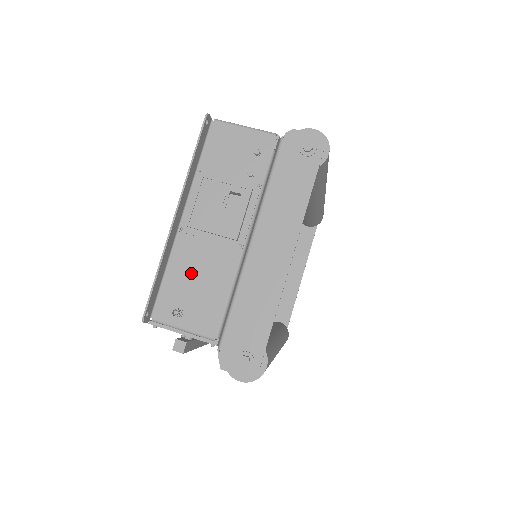
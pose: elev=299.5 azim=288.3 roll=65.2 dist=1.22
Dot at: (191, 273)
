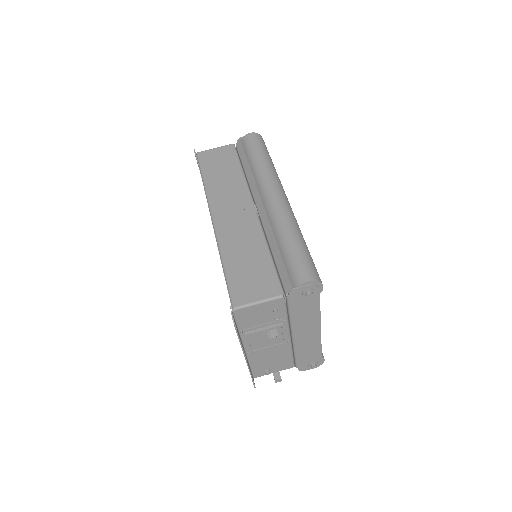
Dot at: (265, 360)
